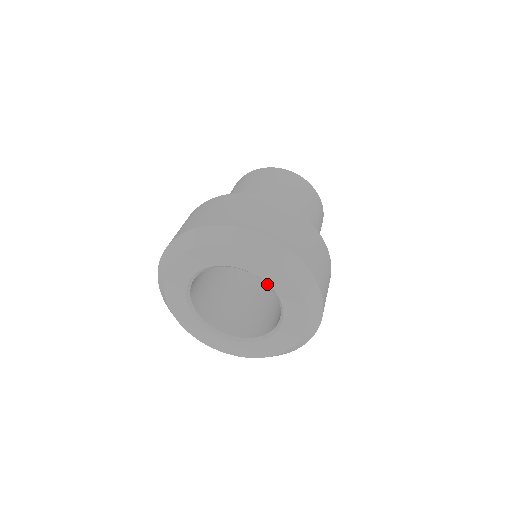
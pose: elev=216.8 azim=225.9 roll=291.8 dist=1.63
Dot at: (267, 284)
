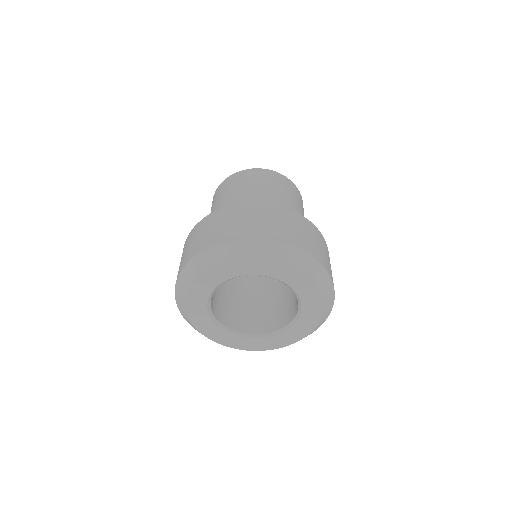
Dot at: (240, 277)
